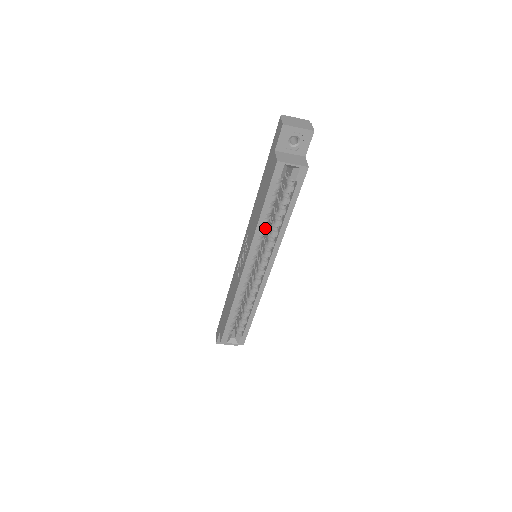
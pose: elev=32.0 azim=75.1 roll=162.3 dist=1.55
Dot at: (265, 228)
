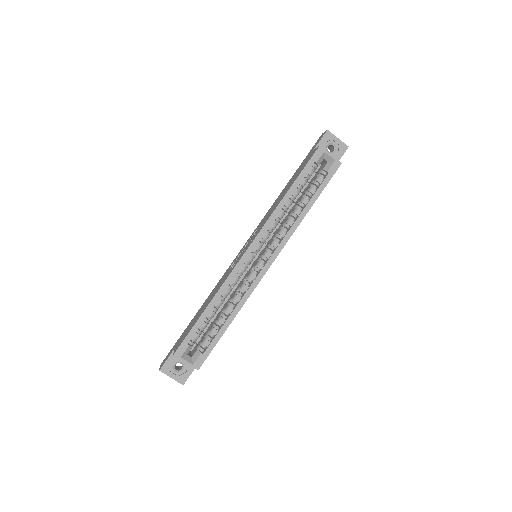
Dot at: (283, 214)
